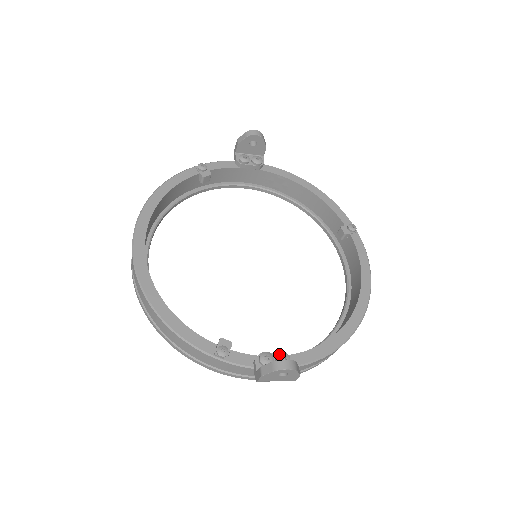
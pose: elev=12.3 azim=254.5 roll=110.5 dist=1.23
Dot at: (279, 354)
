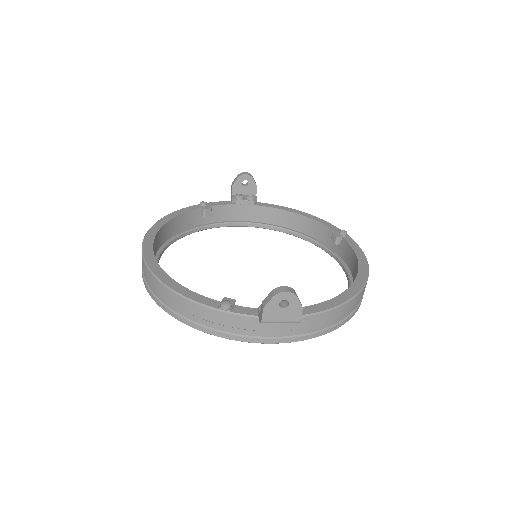
Dot at: (281, 301)
